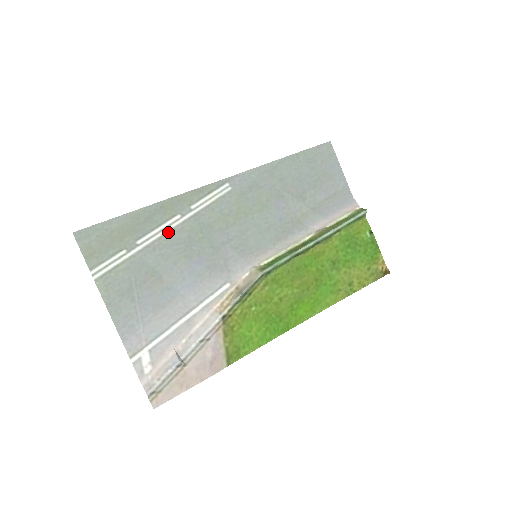
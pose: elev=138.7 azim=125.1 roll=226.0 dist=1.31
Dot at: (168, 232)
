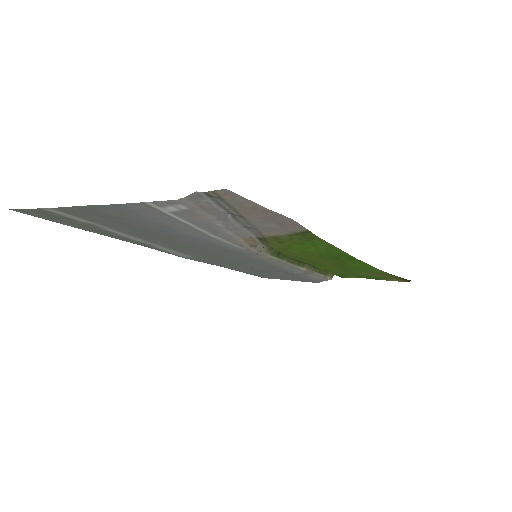
Dot at: (137, 238)
